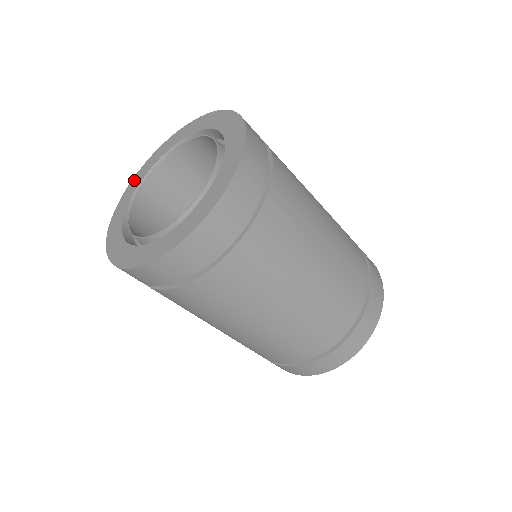
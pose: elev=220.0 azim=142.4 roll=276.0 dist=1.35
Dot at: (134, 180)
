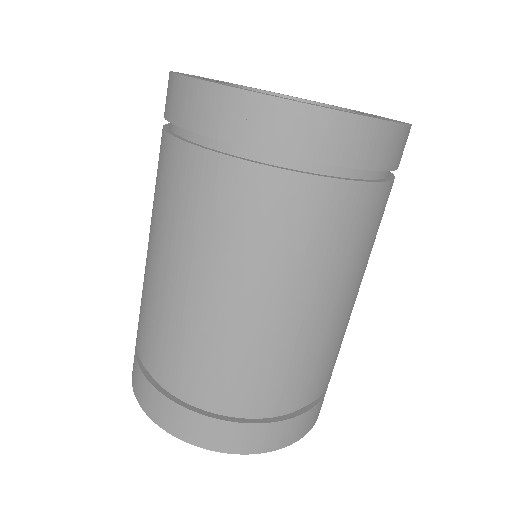
Dot at: occluded
